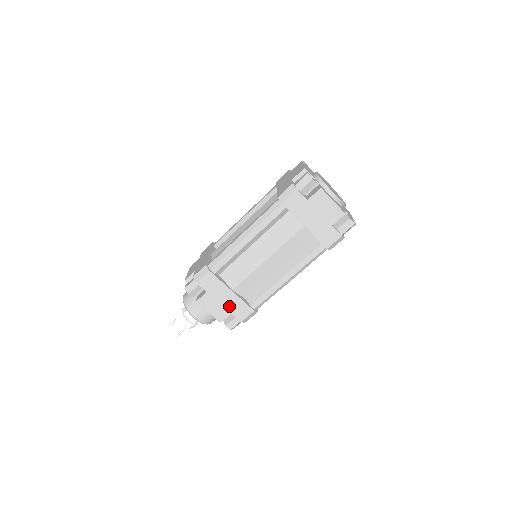
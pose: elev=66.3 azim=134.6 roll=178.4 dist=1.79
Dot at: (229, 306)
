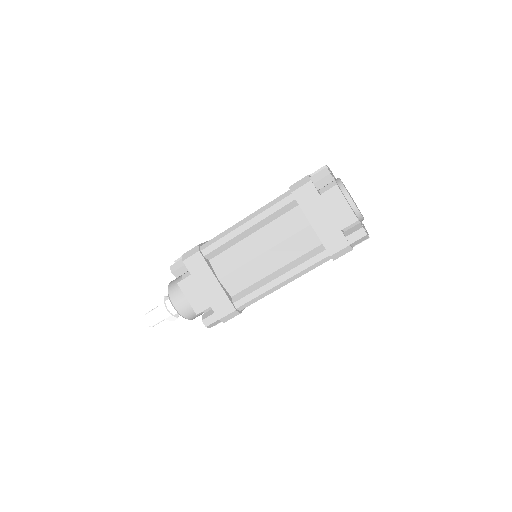
Dot at: (210, 297)
